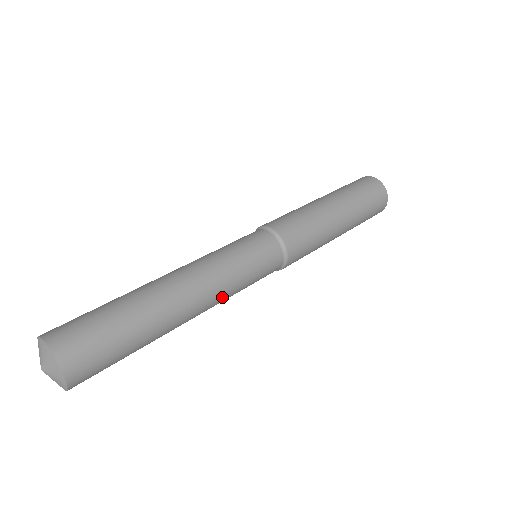
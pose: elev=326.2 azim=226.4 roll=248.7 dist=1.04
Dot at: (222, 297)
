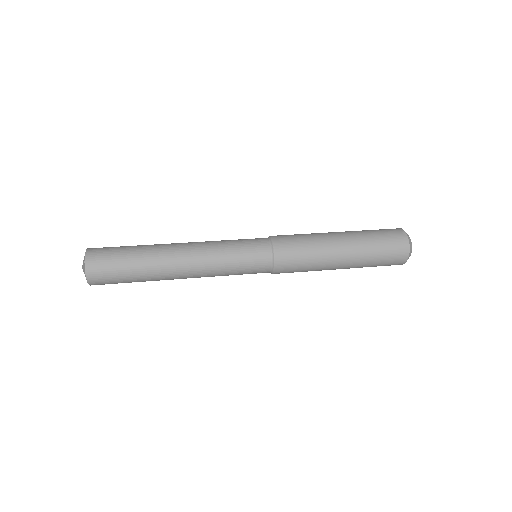
Dot at: (209, 270)
